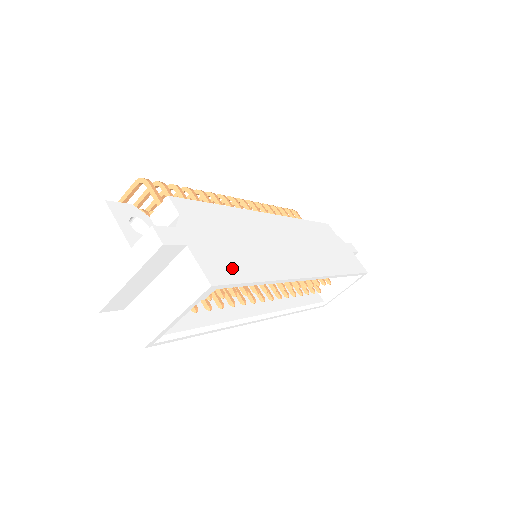
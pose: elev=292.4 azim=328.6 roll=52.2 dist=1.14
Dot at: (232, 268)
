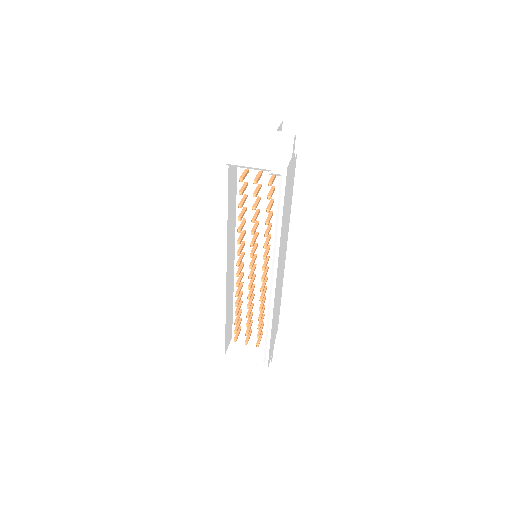
Dot at: occluded
